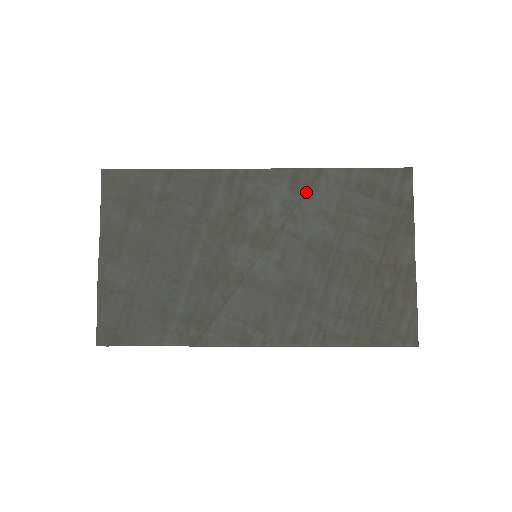
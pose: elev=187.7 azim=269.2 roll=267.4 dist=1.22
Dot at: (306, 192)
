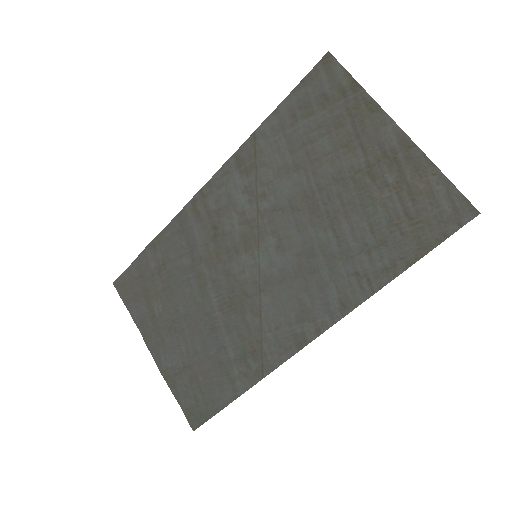
Dot at: (256, 164)
